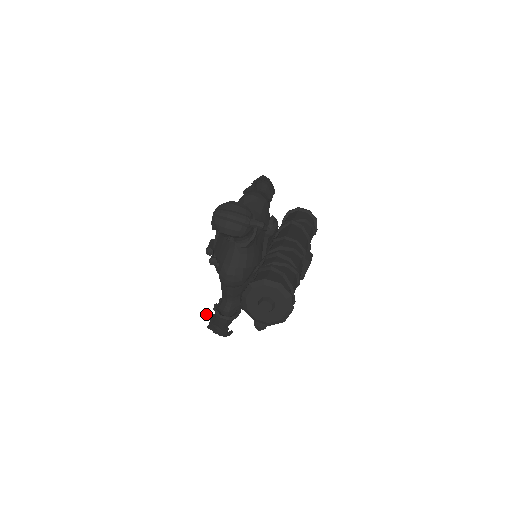
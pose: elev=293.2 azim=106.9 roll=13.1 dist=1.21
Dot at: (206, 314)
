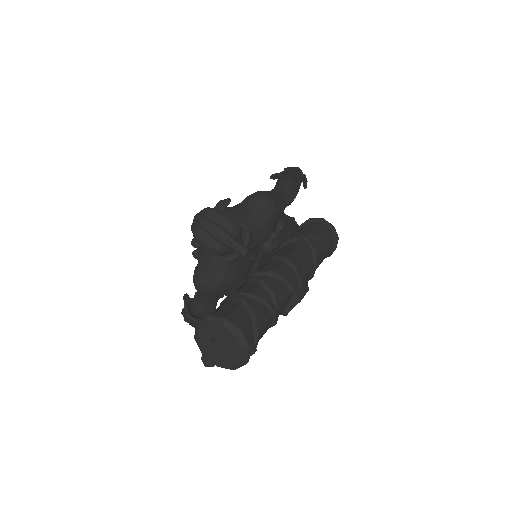
Dot at: (184, 297)
